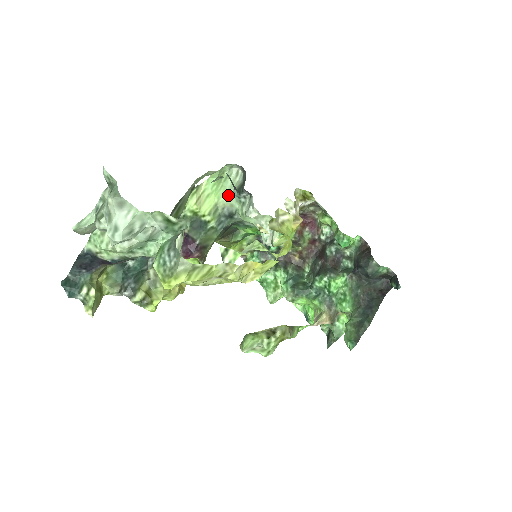
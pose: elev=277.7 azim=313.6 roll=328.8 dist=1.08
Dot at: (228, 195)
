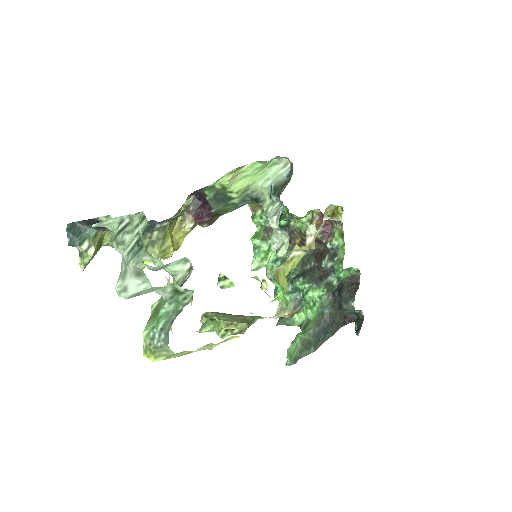
Dot at: (264, 183)
